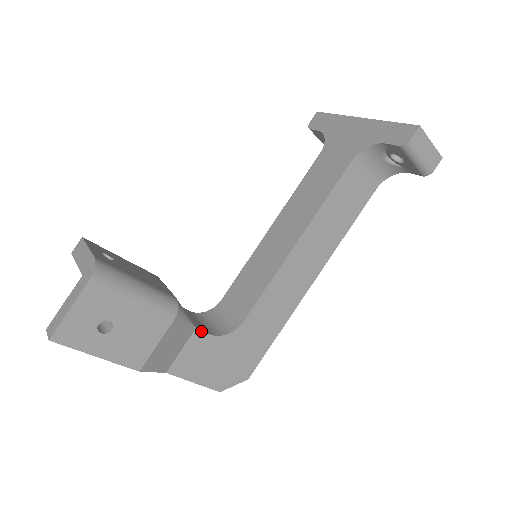
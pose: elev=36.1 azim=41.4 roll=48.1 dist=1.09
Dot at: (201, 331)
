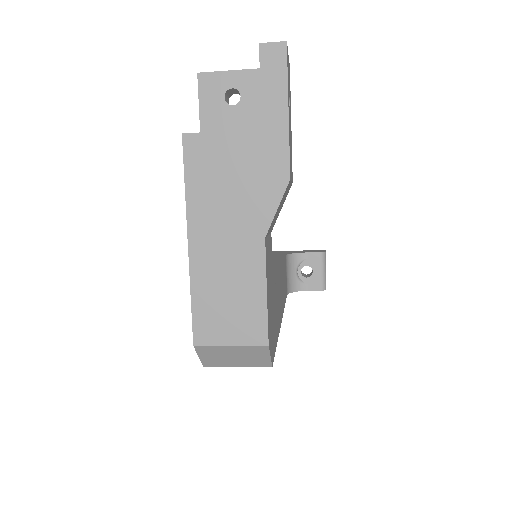
Dot at: (271, 242)
